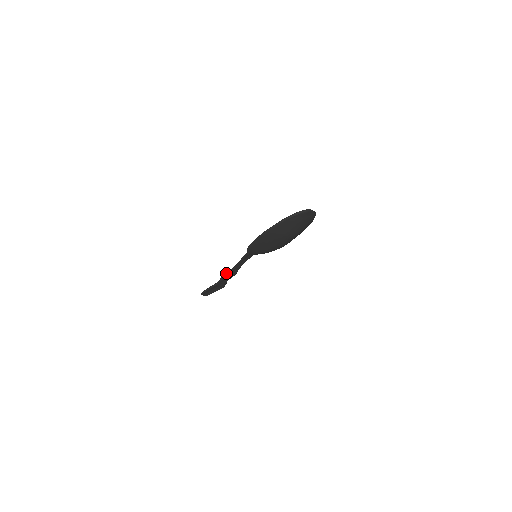
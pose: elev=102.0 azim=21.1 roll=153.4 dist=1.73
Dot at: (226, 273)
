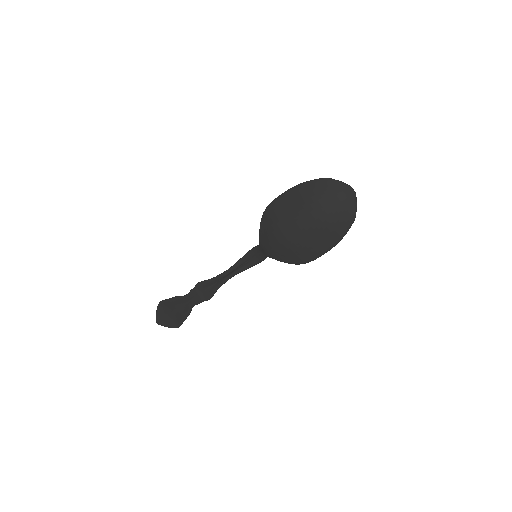
Dot at: (208, 279)
